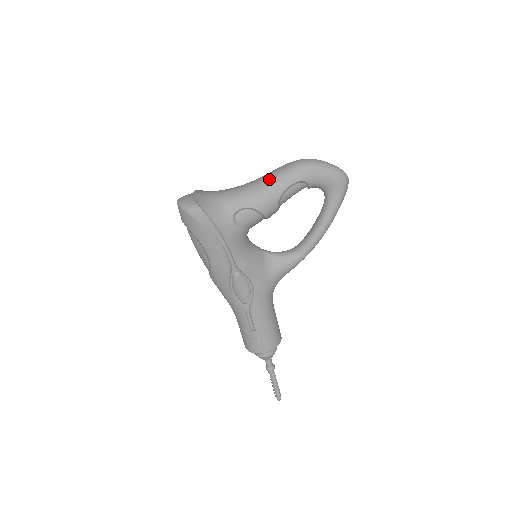
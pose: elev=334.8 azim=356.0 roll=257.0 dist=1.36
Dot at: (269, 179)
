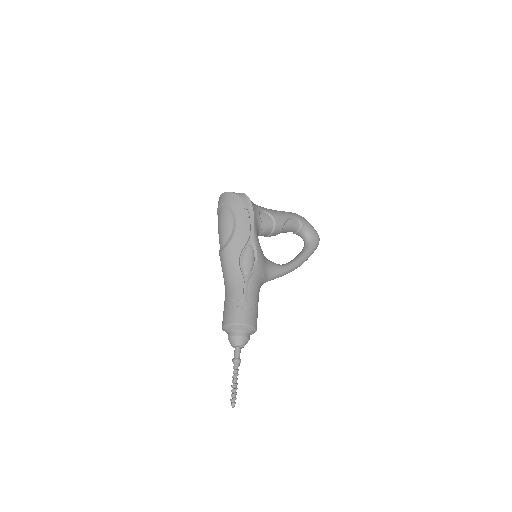
Dot at: (281, 211)
